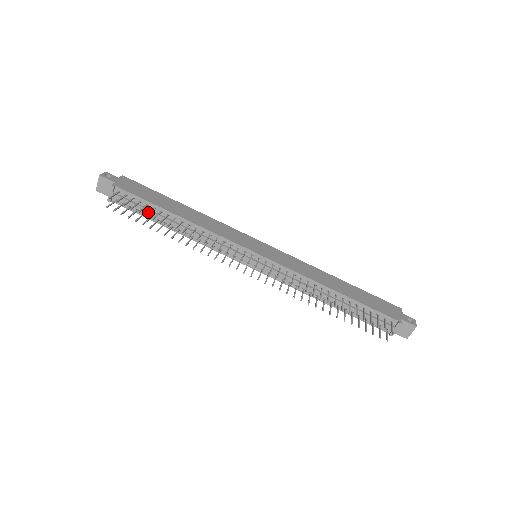
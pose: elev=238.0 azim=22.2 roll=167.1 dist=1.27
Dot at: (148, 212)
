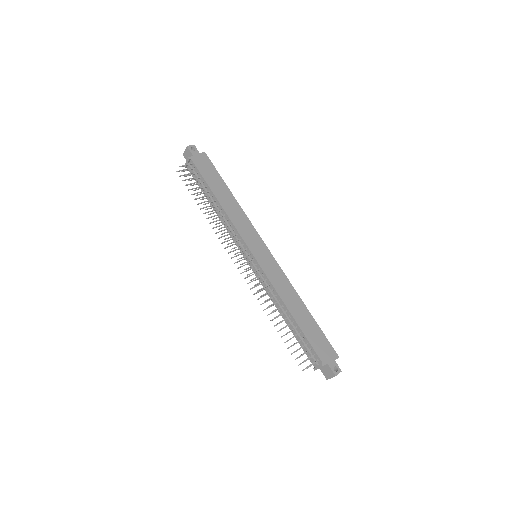
Dot at: (199, 188)
